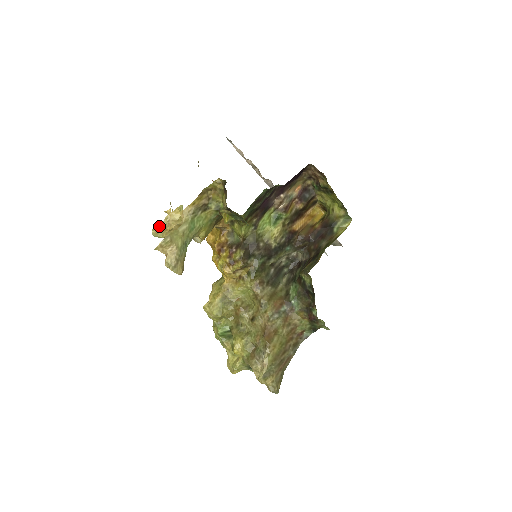
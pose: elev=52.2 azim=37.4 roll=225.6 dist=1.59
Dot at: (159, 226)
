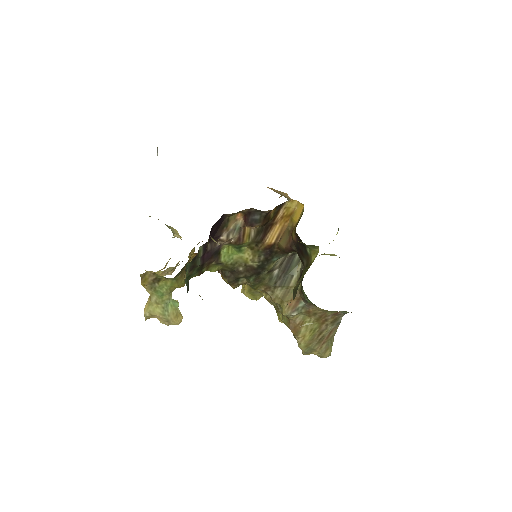
Dot at: occluded
